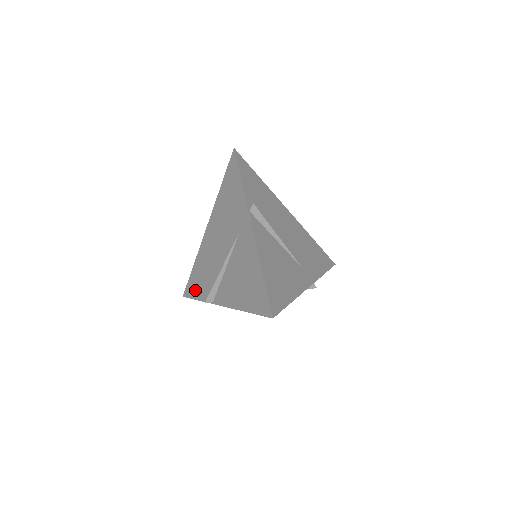
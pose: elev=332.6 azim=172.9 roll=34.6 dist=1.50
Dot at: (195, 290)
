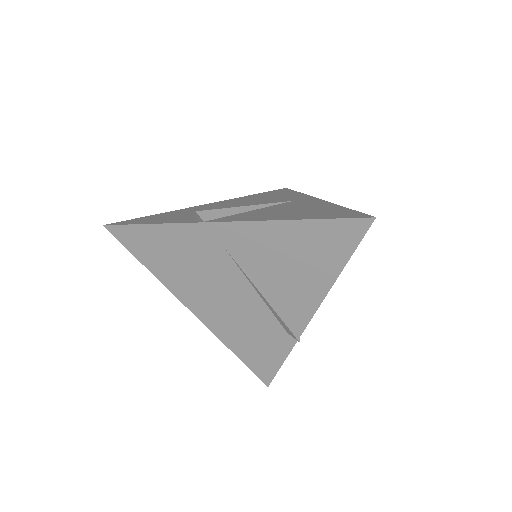
Dot at: (151, 220)
